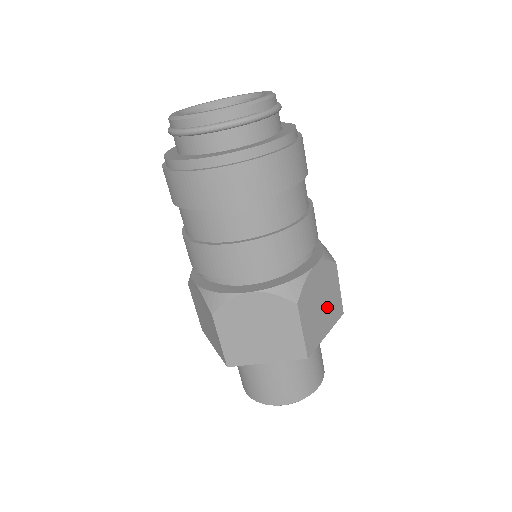
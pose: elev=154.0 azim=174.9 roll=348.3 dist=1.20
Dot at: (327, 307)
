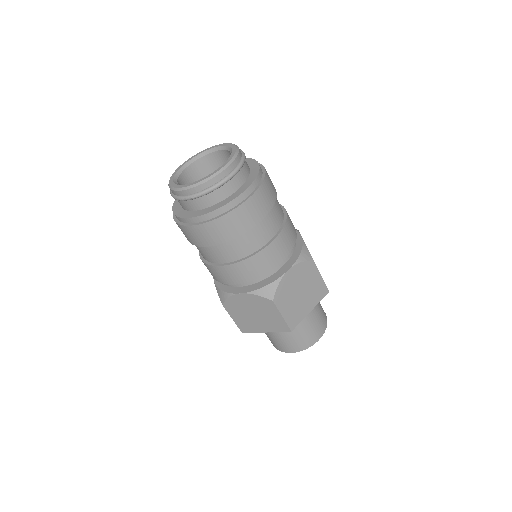
Dot at: occluded
